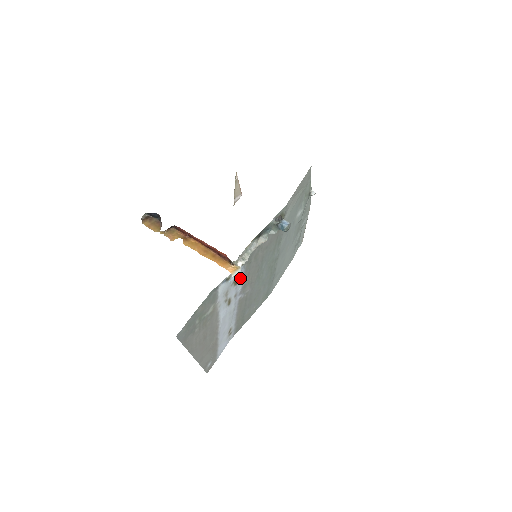
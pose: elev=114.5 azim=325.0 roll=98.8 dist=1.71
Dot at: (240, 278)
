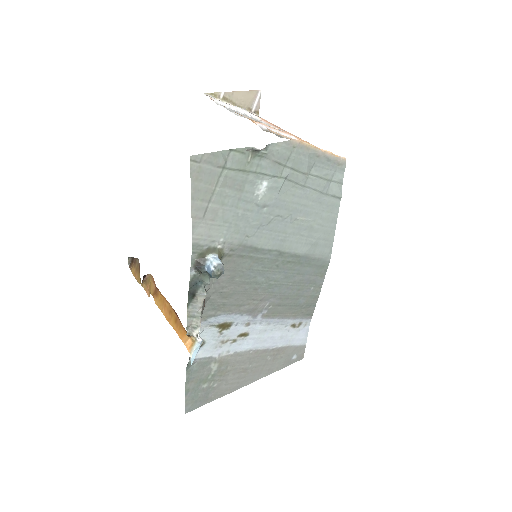
Dot at: (229, 319)
